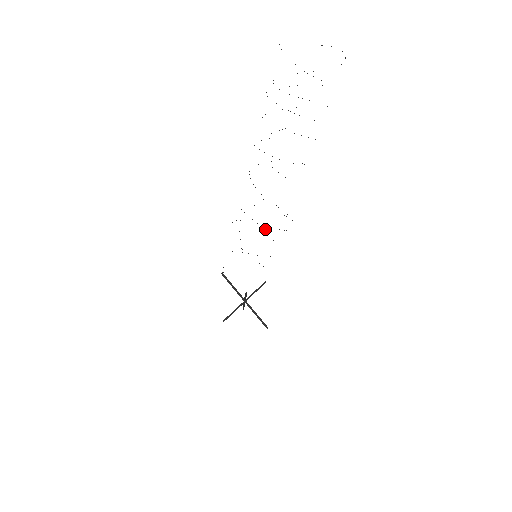
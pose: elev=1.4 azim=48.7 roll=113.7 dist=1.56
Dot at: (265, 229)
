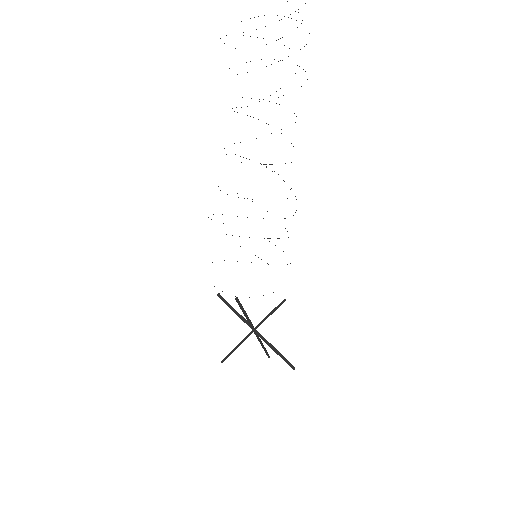
Dot at: occluded
